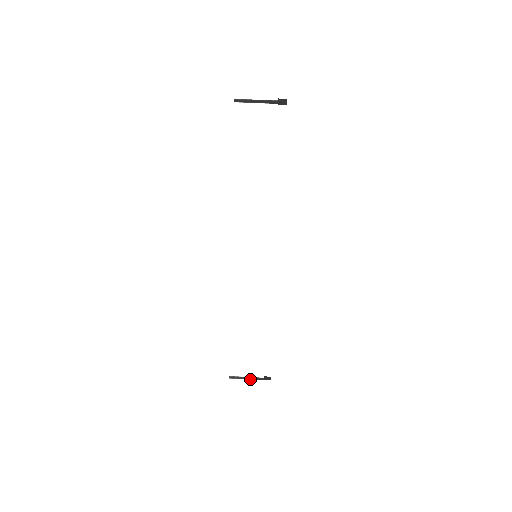
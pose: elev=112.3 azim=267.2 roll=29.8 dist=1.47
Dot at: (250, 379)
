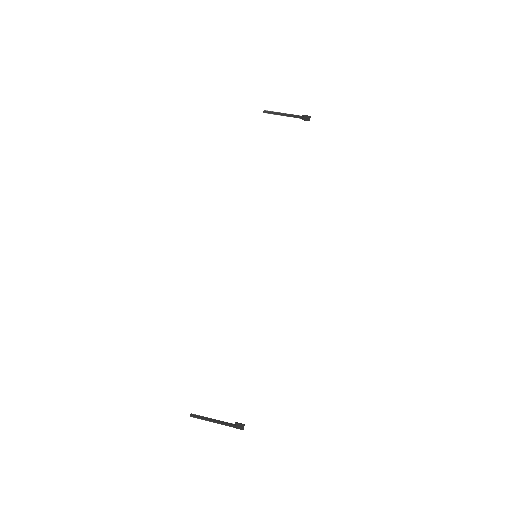
Dot at: (216, 422)
